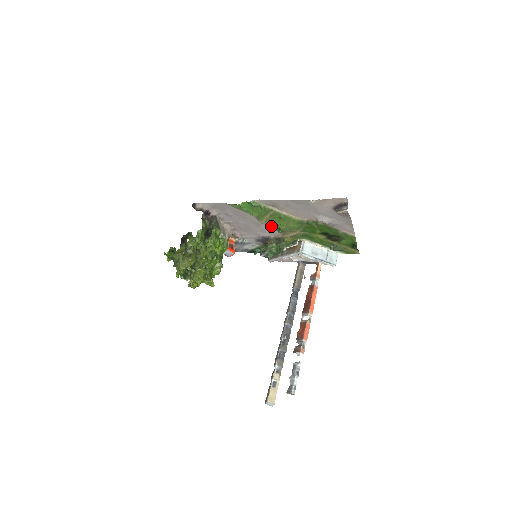
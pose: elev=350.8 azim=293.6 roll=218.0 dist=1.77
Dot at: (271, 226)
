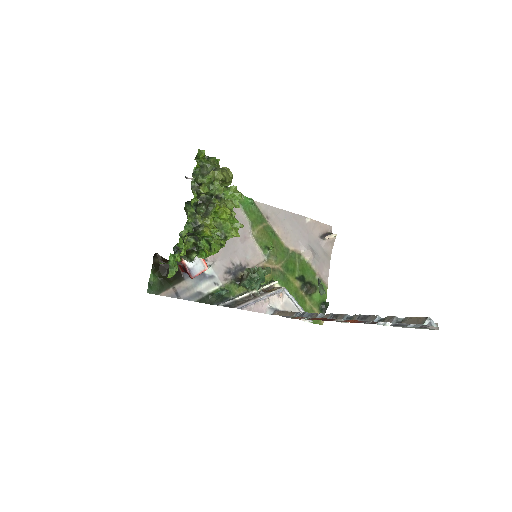
Dot at: (260, 243)
